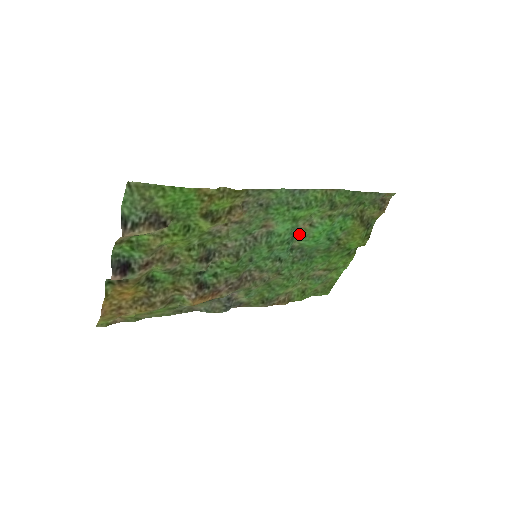
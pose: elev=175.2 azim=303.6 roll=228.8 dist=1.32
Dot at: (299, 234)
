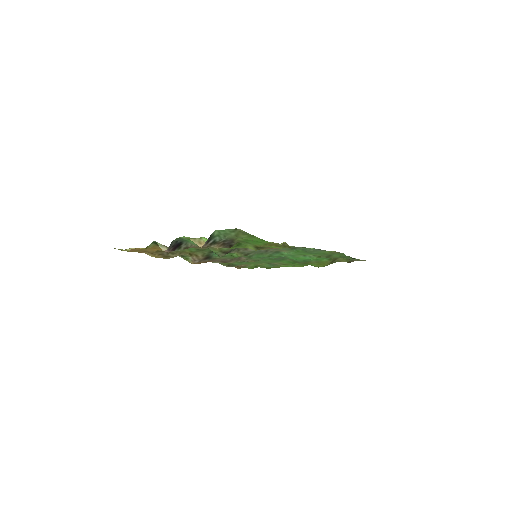
Dot at: occluded
